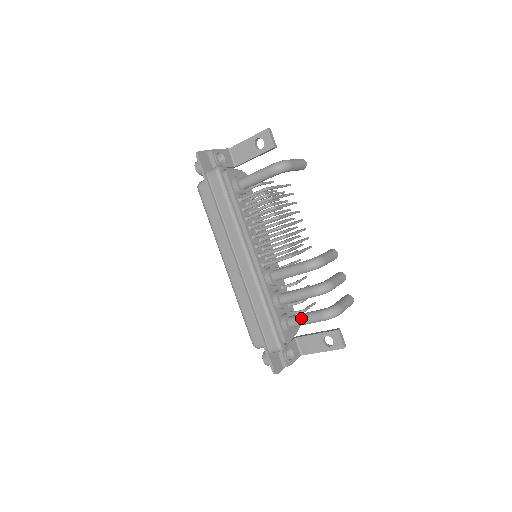
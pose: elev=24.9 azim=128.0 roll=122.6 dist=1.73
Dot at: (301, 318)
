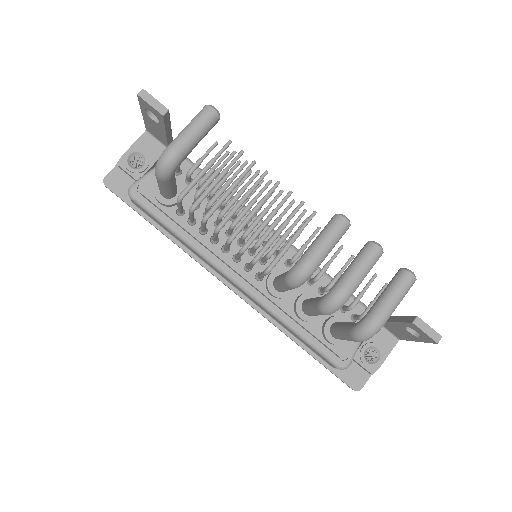
Dot at: (338, 335)
